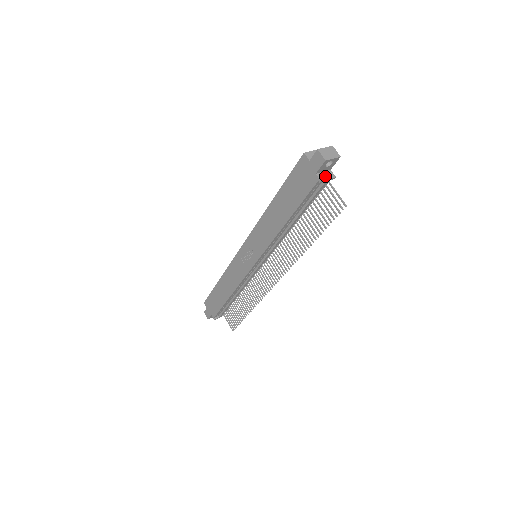
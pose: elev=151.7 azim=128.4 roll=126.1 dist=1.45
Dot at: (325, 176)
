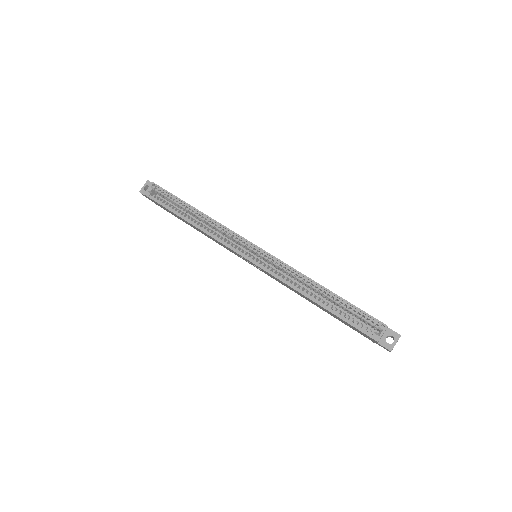
Dot at: occluded
